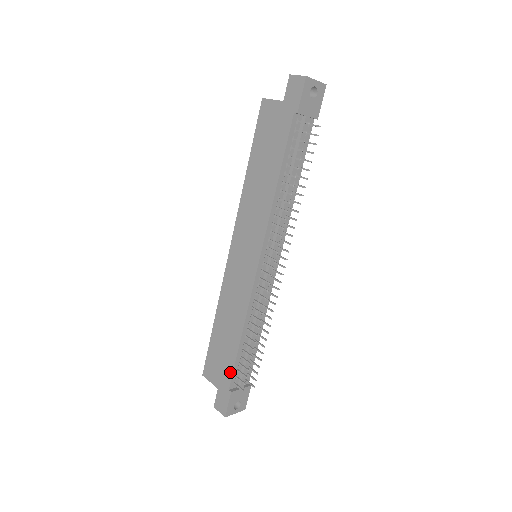
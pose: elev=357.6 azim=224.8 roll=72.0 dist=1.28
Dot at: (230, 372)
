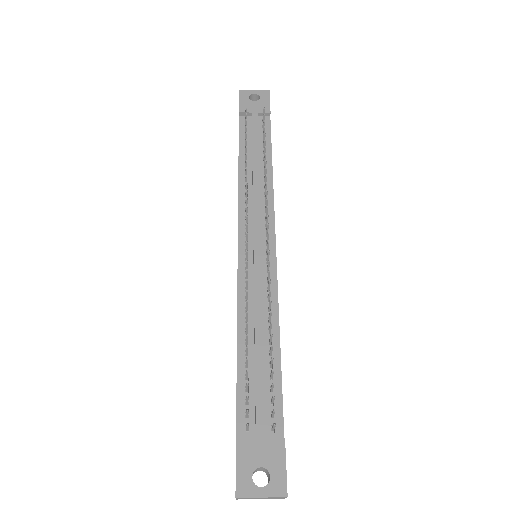
Dot at: (236, 408)
